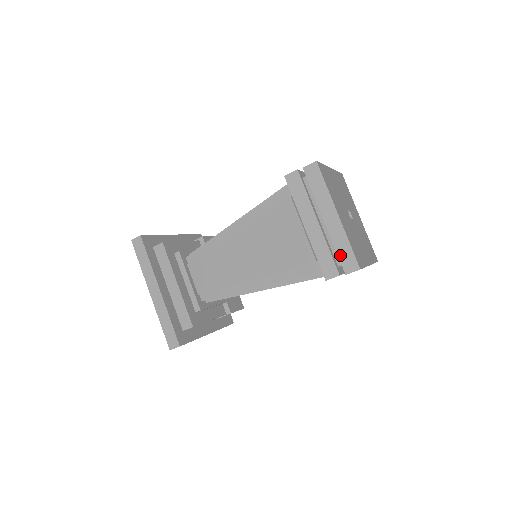
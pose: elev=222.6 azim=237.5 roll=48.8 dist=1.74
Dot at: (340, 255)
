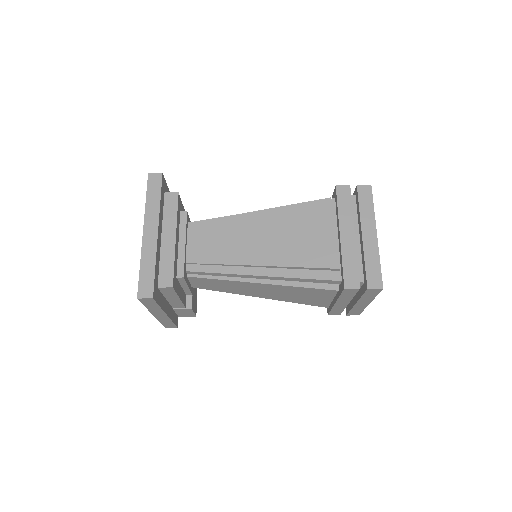
Dot at: (368, 269)
